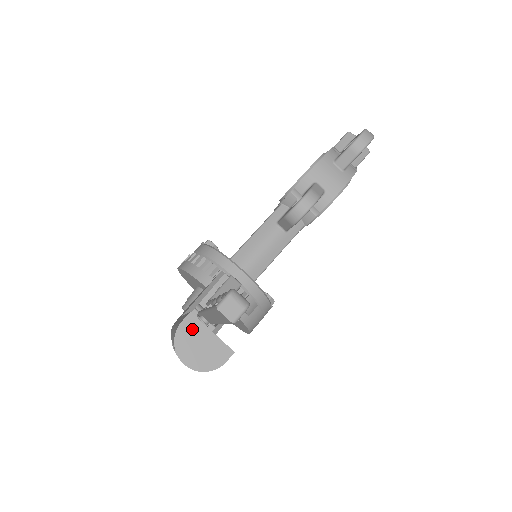
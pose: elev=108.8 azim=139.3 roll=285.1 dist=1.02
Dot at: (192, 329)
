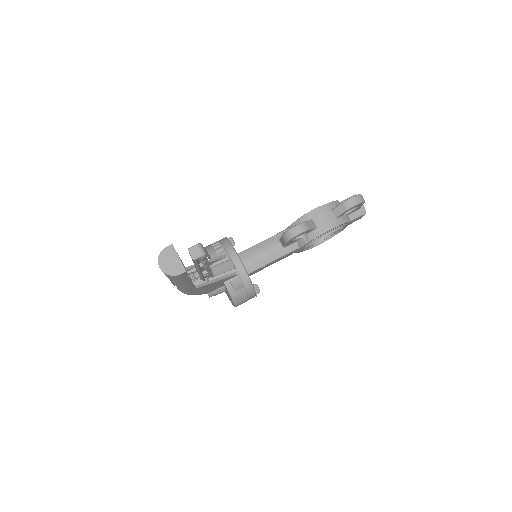
Dot at: (170, 252)
